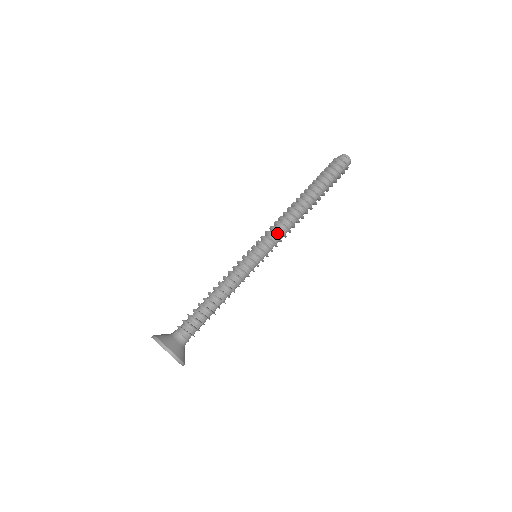
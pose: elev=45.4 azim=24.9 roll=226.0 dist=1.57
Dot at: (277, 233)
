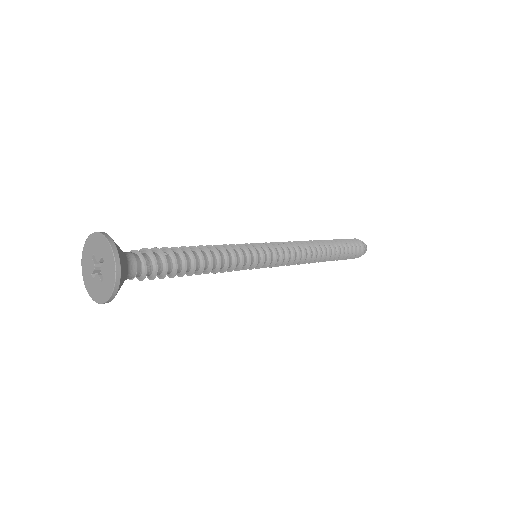
Dot at: (289, 256)
